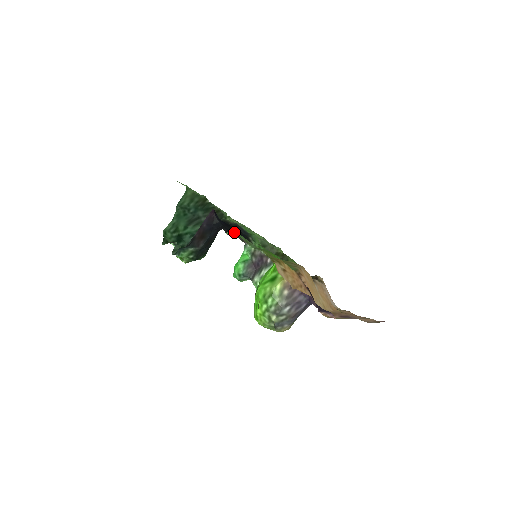
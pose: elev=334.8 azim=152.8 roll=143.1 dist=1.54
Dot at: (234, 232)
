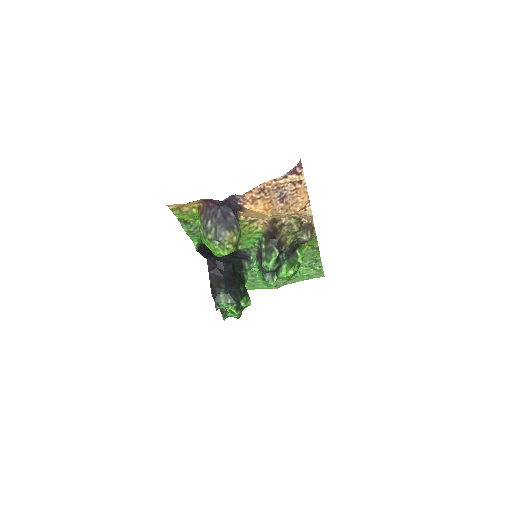
Dot at: (196, 243)
